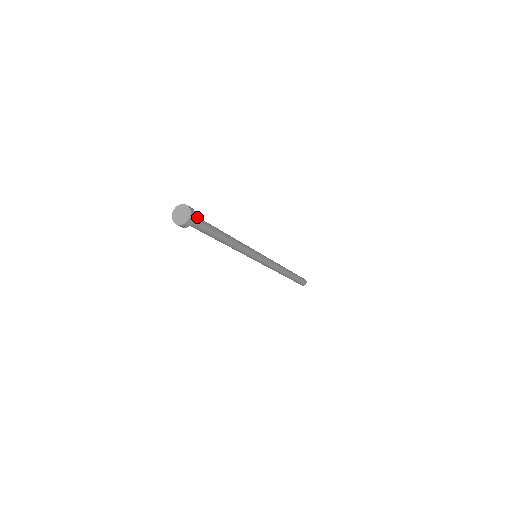
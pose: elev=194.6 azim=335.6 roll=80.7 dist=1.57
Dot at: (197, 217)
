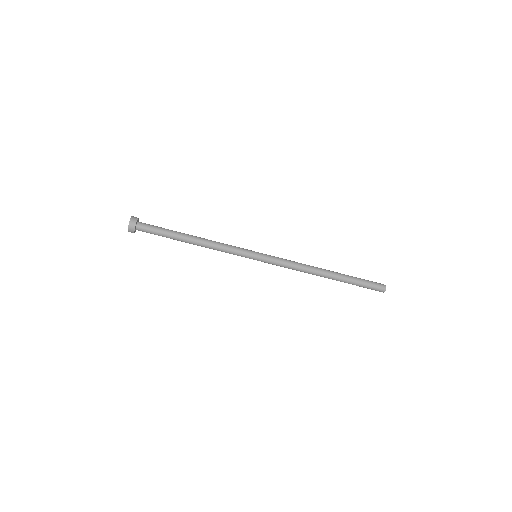
Dot at: (147, 224)
